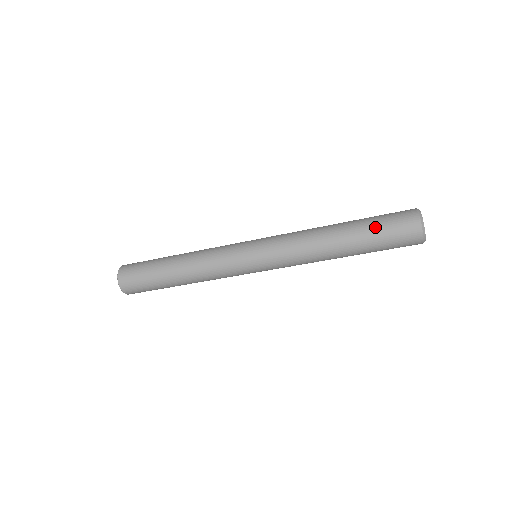
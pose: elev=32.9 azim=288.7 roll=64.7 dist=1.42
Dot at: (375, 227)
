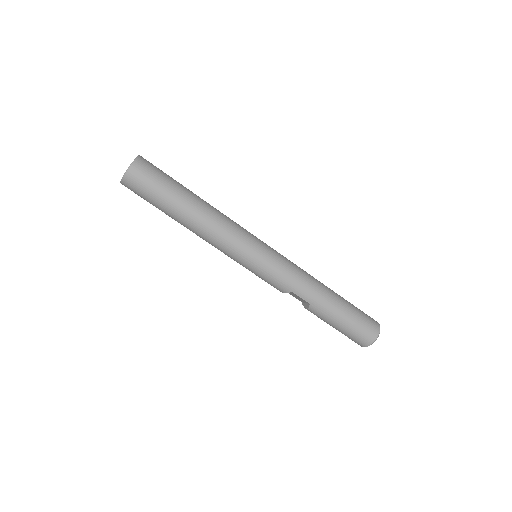
Dot at: occluded
